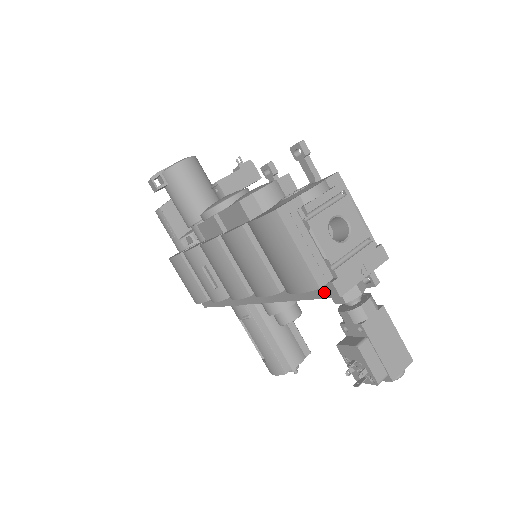
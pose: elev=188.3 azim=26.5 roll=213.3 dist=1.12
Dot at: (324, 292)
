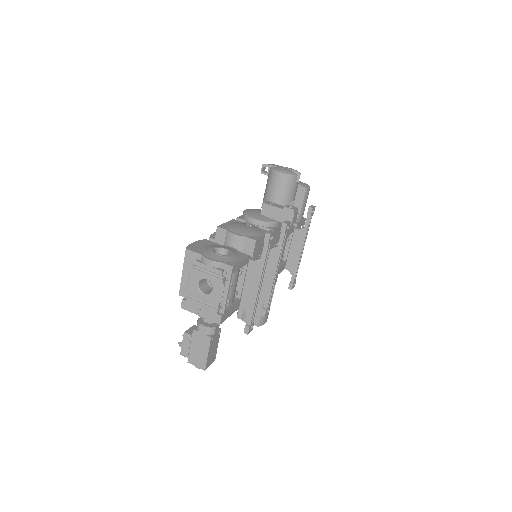
Dot at: occluded
